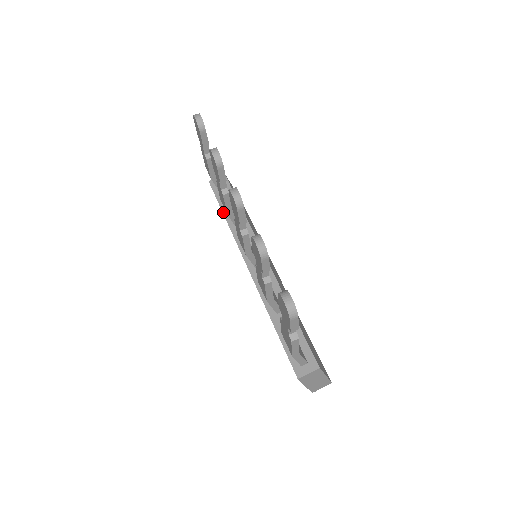
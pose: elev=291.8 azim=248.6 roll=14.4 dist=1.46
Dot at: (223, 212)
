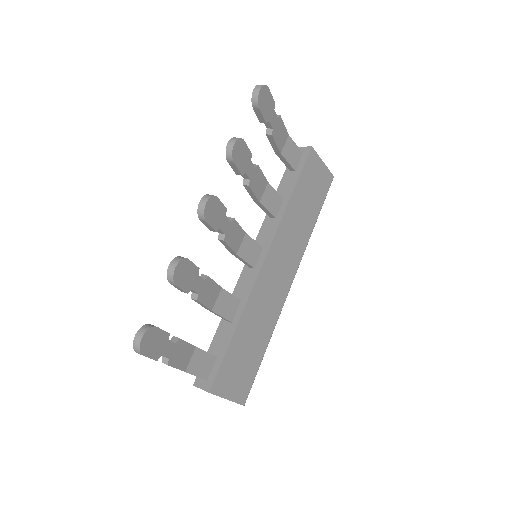
Dot at: (277, 190)
